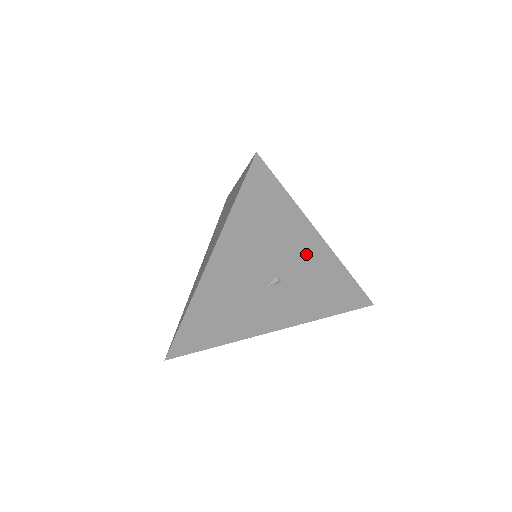
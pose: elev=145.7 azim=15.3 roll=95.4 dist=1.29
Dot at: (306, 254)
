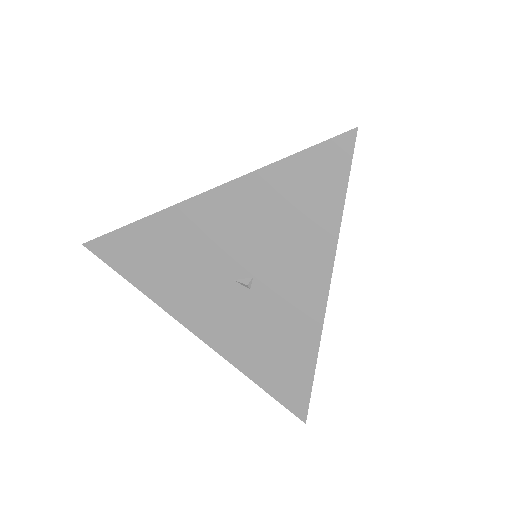
Dot at: (299, 288)
